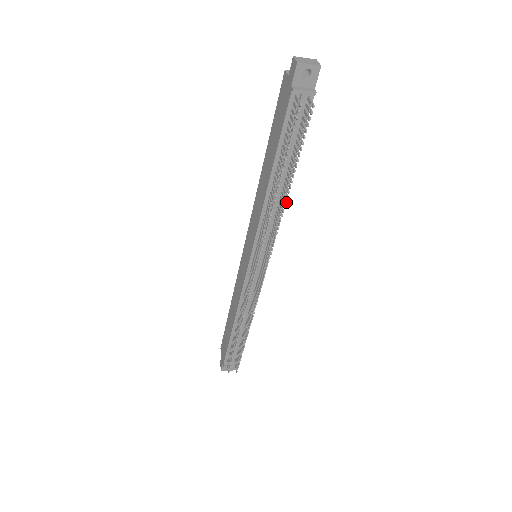
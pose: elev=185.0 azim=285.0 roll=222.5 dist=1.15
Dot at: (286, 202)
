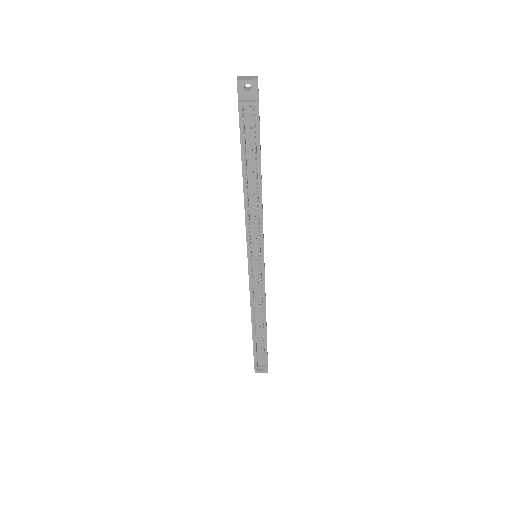
Dot at: (258, 200)
